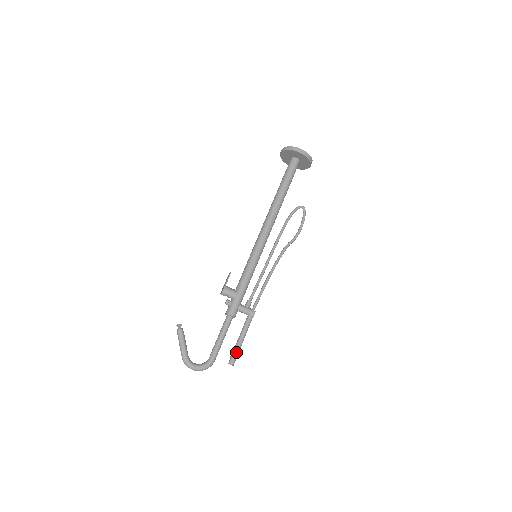
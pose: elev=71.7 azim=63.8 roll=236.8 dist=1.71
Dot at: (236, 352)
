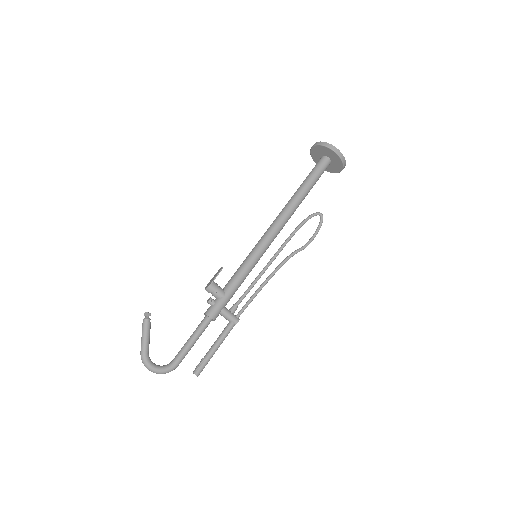
Dot at: (205, 361)
